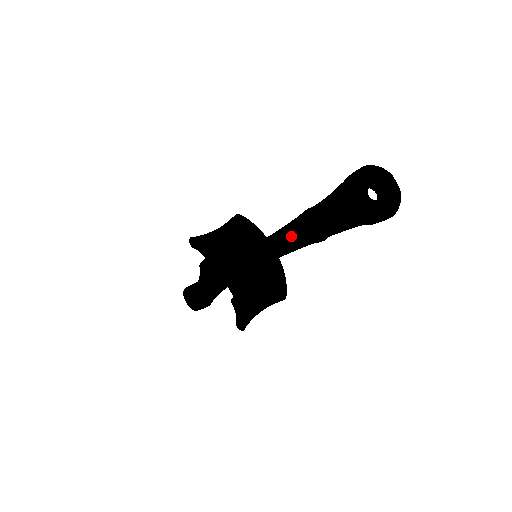
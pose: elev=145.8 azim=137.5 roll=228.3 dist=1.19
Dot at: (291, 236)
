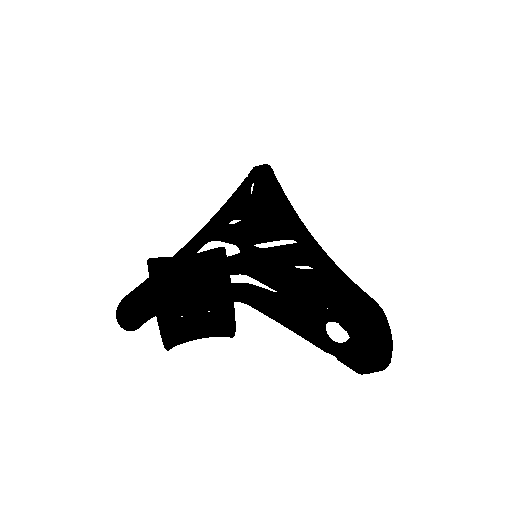
Dot at: (263, 303)
